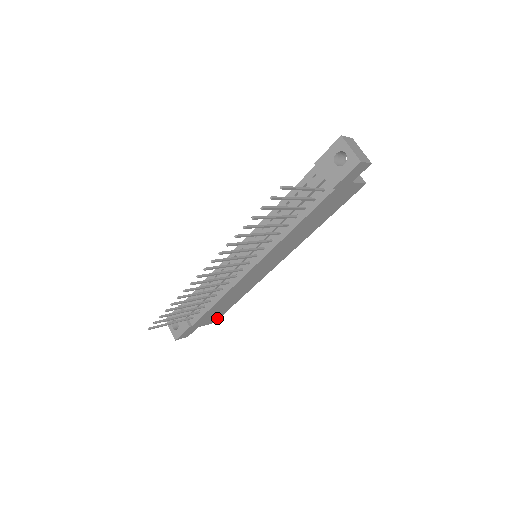
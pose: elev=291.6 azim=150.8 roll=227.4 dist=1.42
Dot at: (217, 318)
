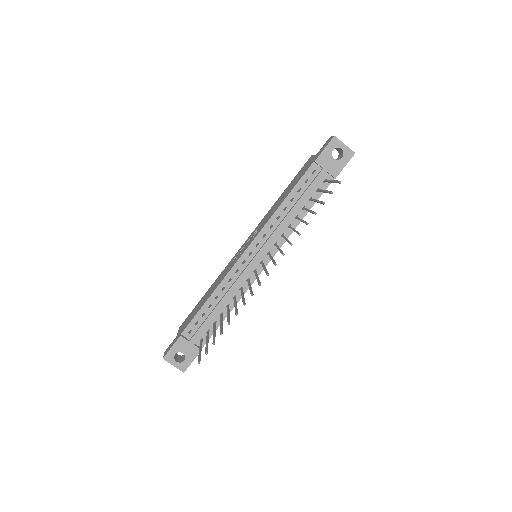
Dot at: occluded
